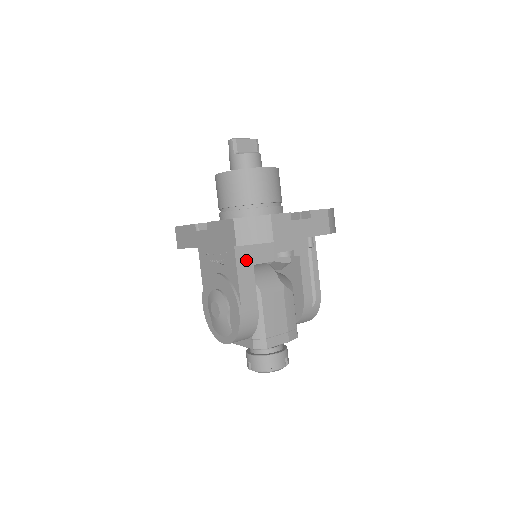
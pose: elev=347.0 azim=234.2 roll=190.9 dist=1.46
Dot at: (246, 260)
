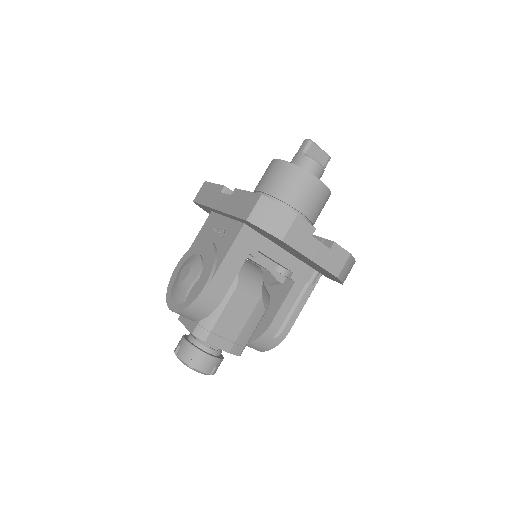
Dot at: (245, 245)
